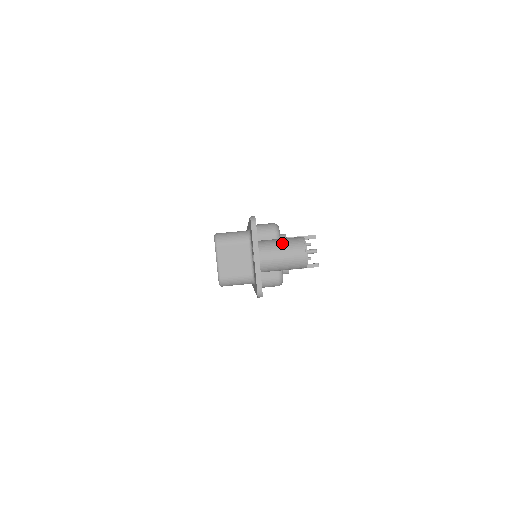
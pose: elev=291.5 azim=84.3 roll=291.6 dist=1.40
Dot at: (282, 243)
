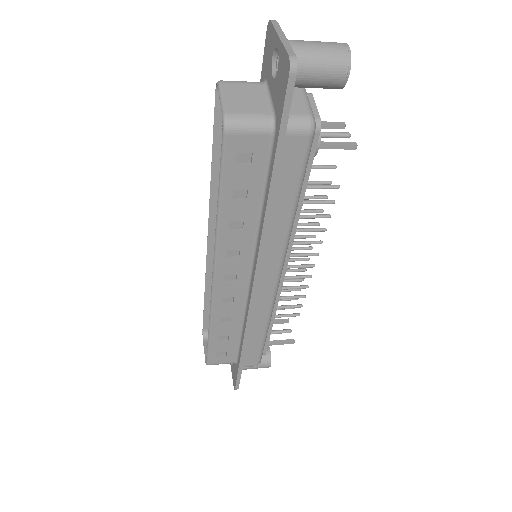
Dot at: occluded
